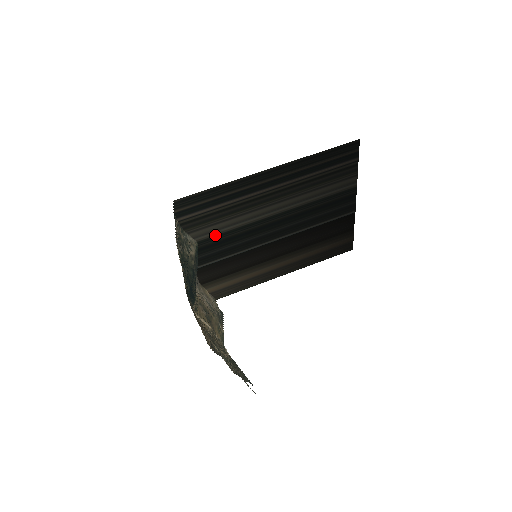
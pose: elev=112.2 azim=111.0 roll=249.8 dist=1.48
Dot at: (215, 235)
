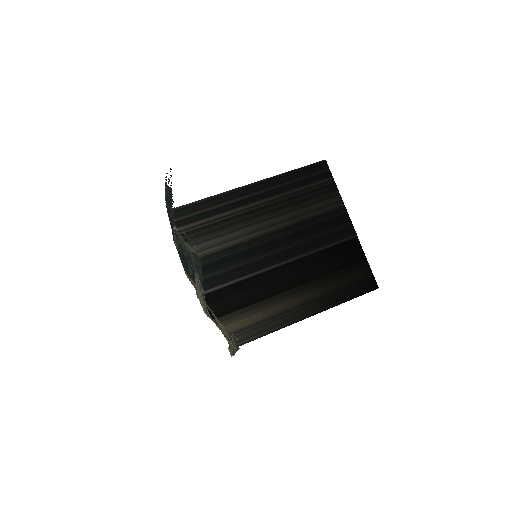
Dot at: (217, 251)
